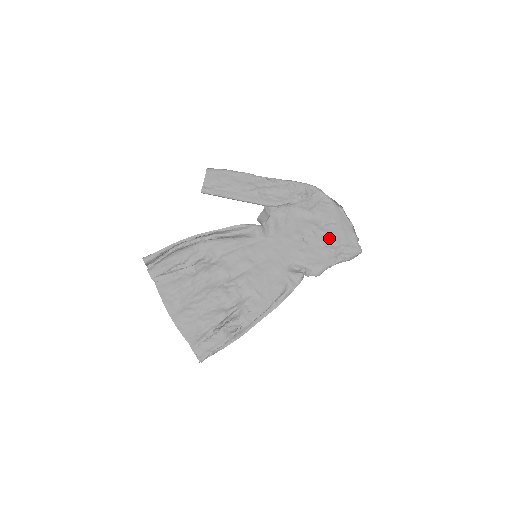
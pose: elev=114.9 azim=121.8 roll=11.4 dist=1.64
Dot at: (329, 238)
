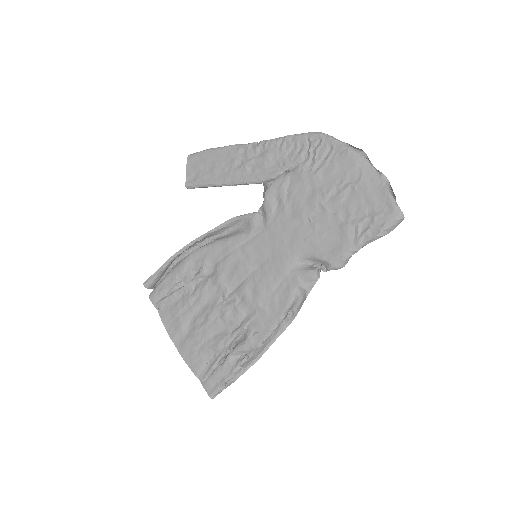
Dot at: (348, 208)
